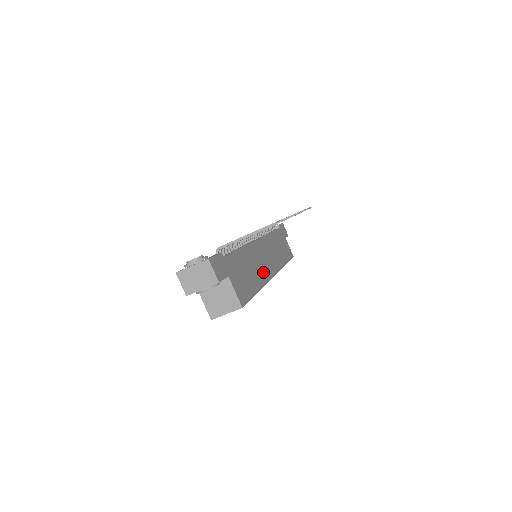
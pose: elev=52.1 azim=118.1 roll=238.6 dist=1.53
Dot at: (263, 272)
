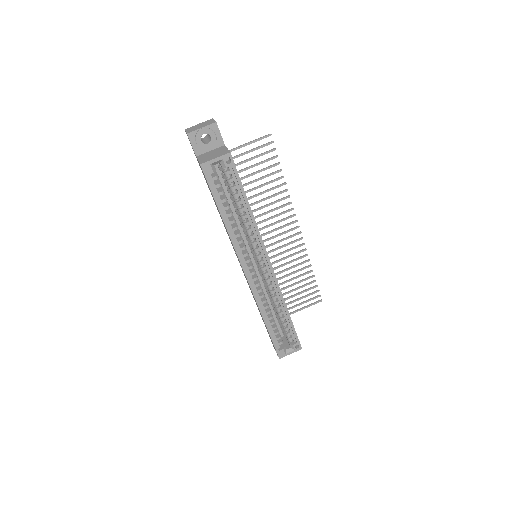
Dot at: occluded
